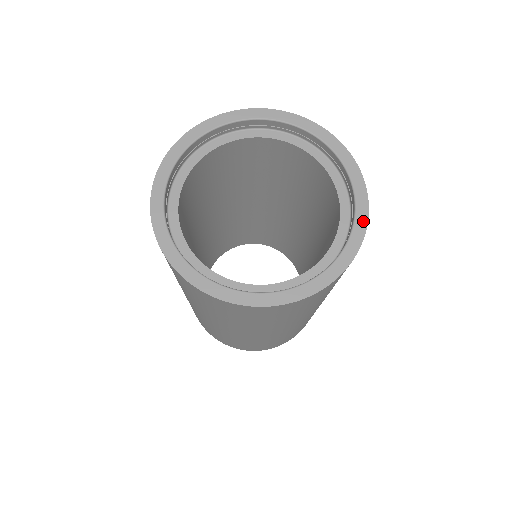
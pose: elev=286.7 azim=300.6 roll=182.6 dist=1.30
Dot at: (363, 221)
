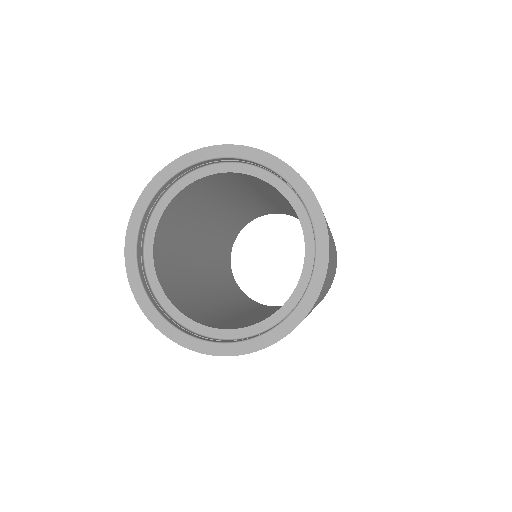
Dot at: (324, 241)
